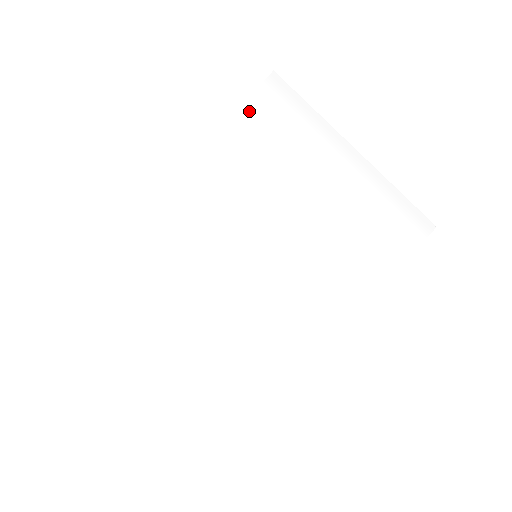
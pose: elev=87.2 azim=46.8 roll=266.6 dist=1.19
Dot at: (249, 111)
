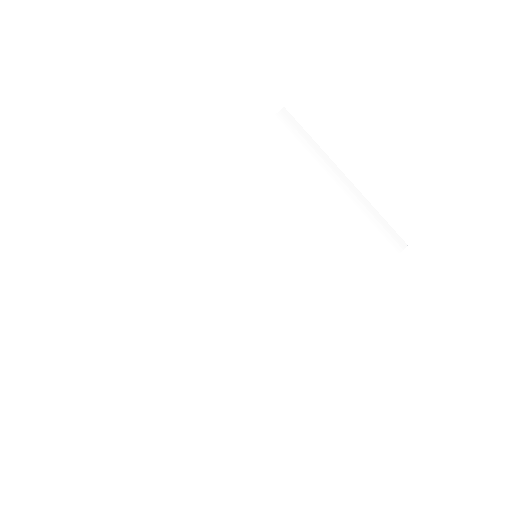
Dot at: (261, 138)
